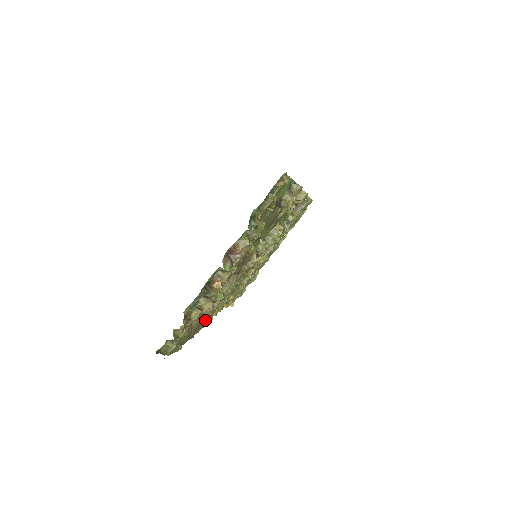
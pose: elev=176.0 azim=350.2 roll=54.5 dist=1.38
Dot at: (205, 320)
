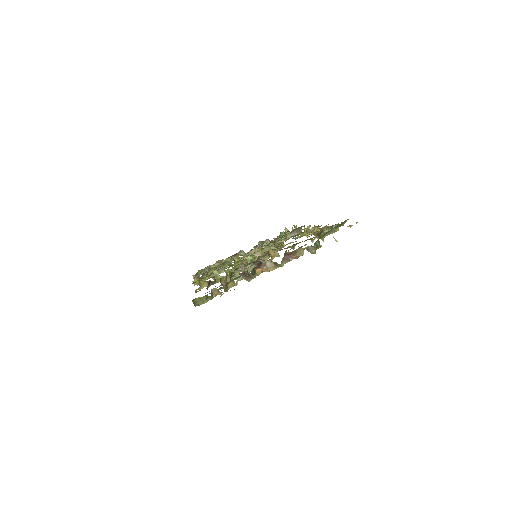
Dot at: occluded
